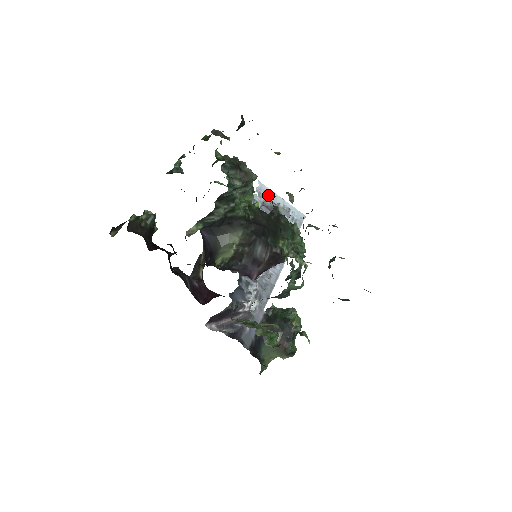
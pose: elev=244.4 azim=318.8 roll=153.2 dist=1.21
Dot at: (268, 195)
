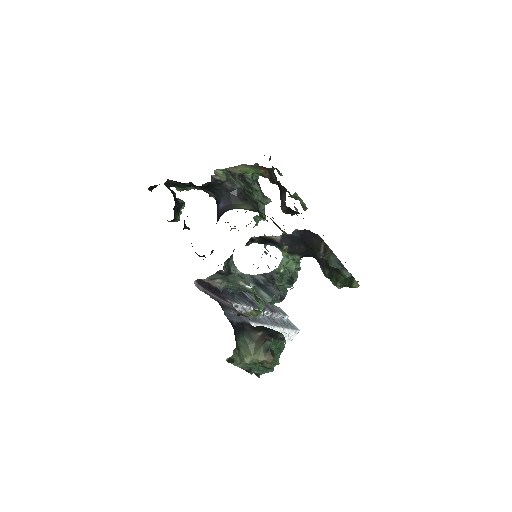
Dot at: occluded
